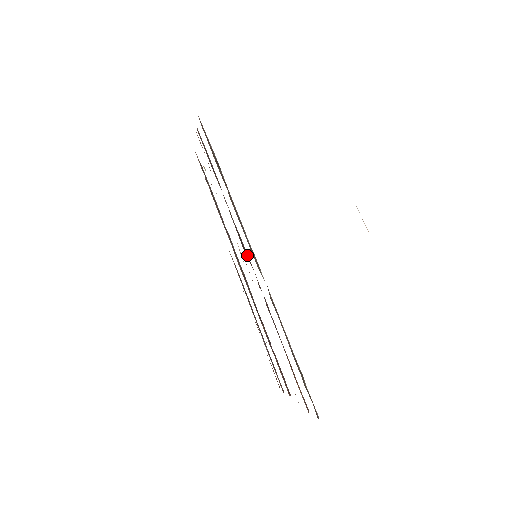
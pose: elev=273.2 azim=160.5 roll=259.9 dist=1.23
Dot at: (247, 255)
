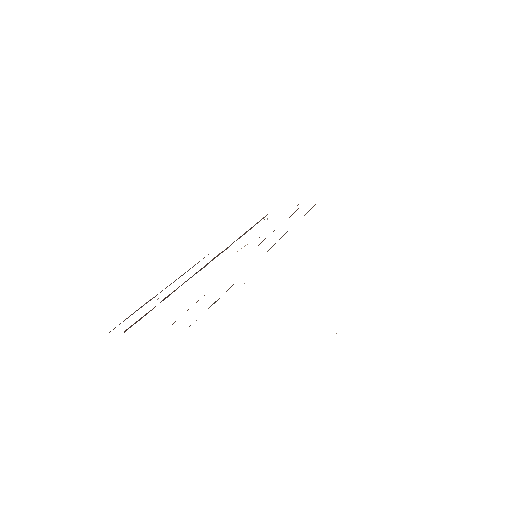
Dot at: occluded
